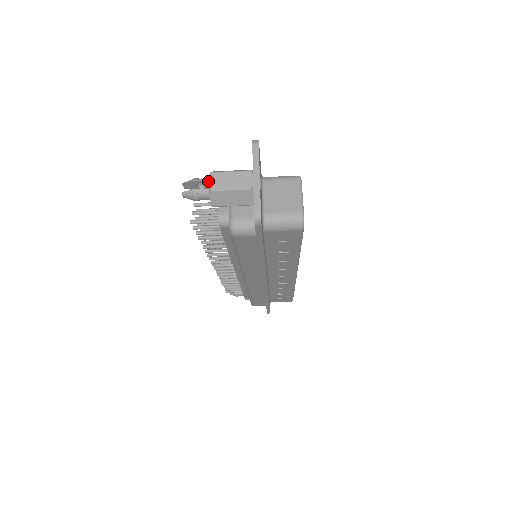
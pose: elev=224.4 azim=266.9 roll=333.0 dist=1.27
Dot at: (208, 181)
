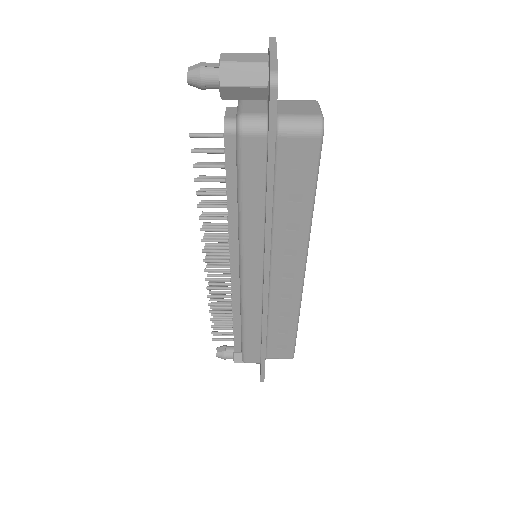
Dot at: (218, 65)
